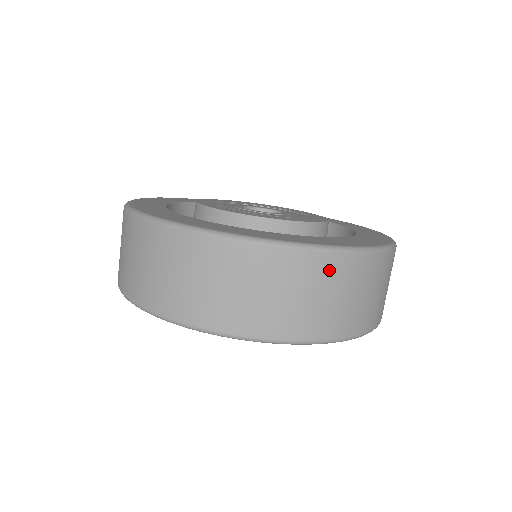
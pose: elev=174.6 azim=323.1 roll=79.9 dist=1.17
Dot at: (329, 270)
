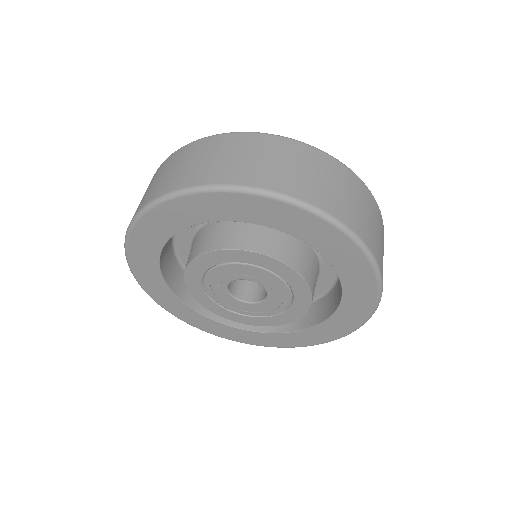
Dot at: (331, 167)
